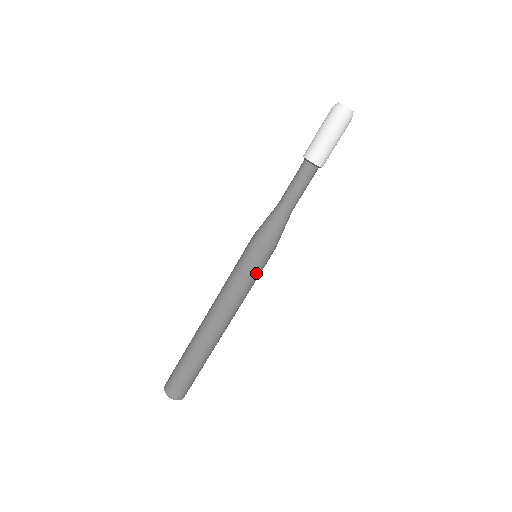
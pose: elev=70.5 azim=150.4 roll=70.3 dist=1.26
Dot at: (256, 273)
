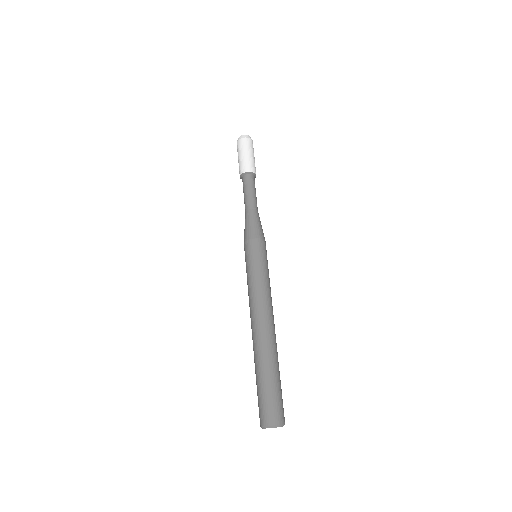
Dot at: (254, 263)
